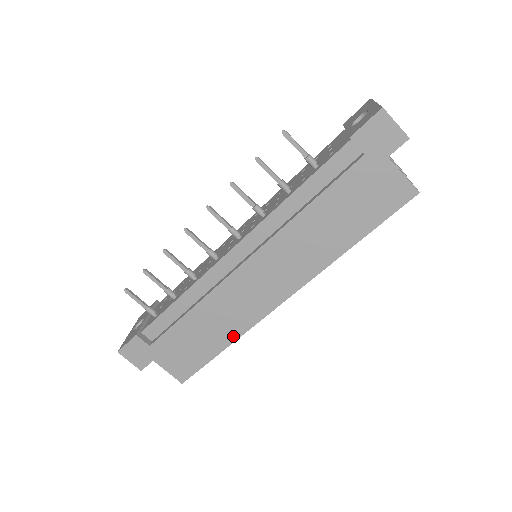
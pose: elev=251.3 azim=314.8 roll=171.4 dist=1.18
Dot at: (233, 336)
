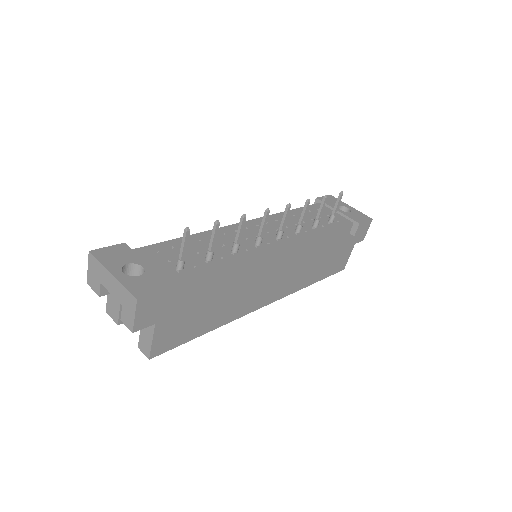
Dot at: (225, 321)
